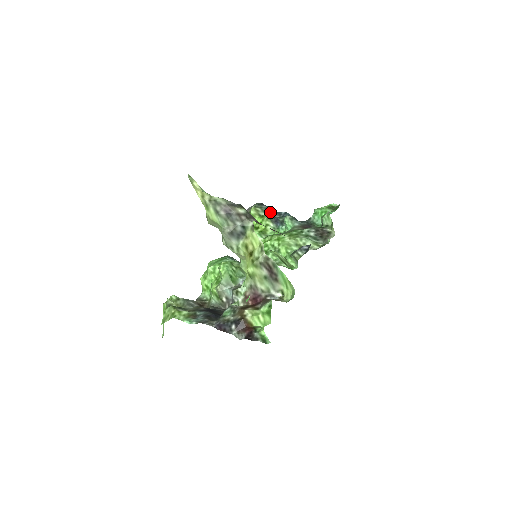
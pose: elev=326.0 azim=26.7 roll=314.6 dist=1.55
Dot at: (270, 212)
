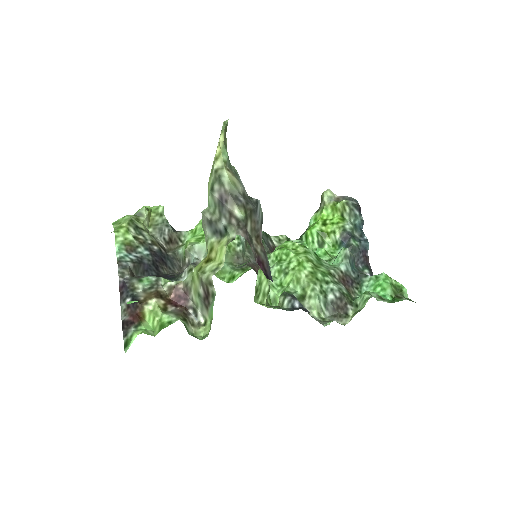
Dot at: (355, 223)
